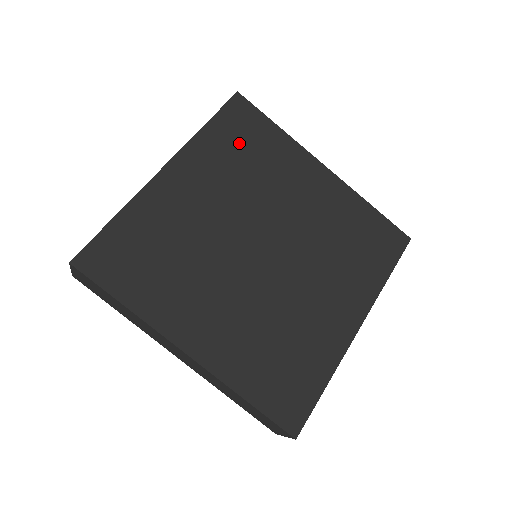
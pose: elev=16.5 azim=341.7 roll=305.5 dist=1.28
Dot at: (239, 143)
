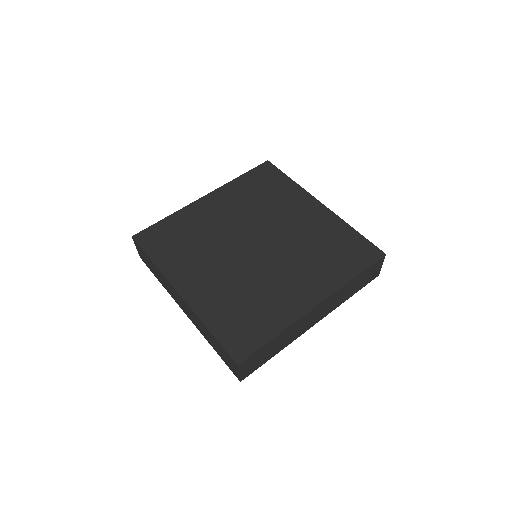
Dot at: (259, 186)
